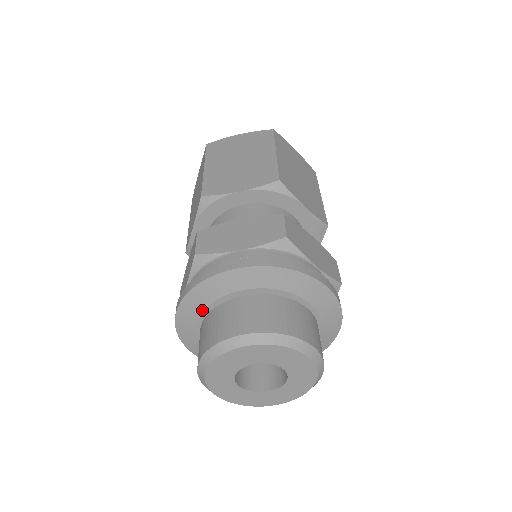
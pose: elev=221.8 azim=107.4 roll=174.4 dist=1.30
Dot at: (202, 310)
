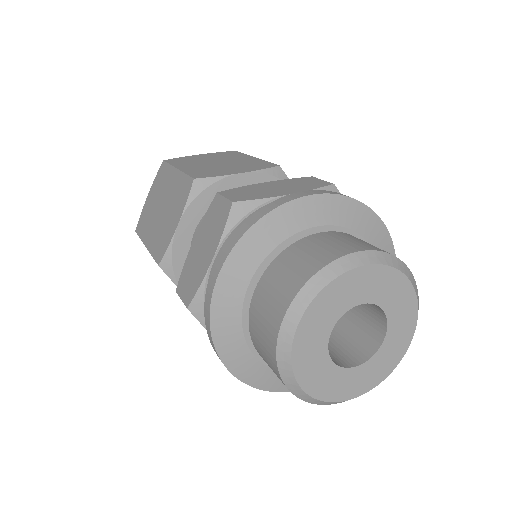
Dot at: (258, 263)
